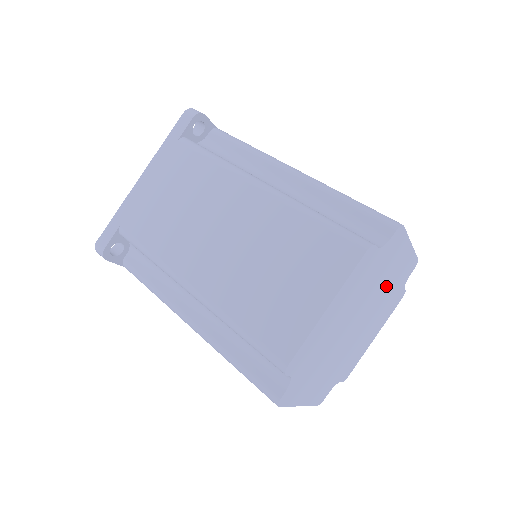
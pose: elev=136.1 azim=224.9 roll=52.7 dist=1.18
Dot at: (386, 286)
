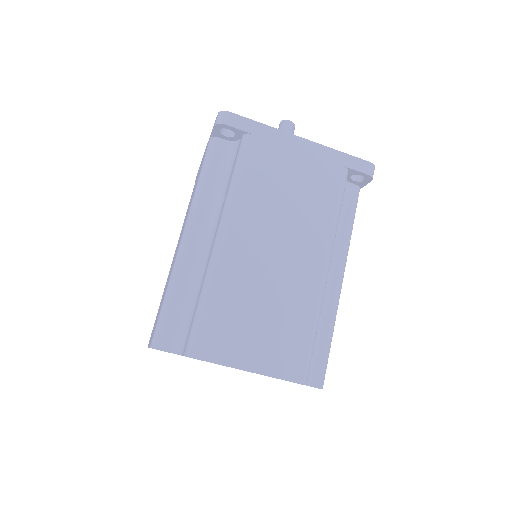
Dot at: occluded
